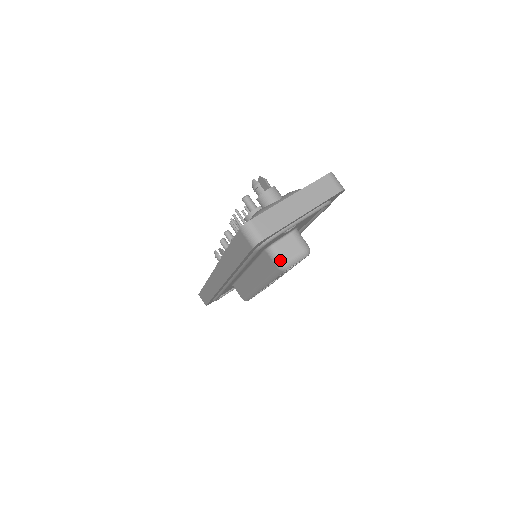
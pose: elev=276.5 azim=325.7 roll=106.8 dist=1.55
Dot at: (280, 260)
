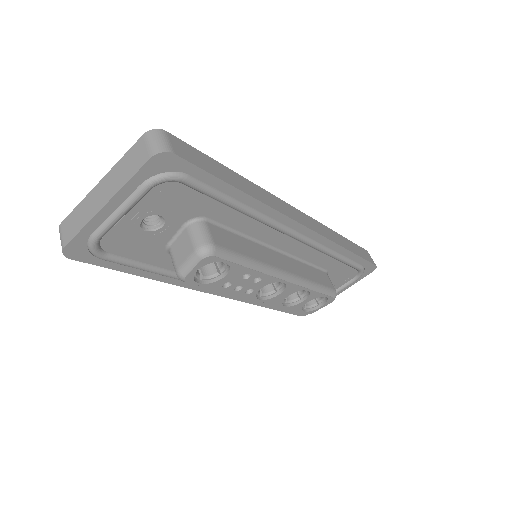
Dot at: (174, 267)
